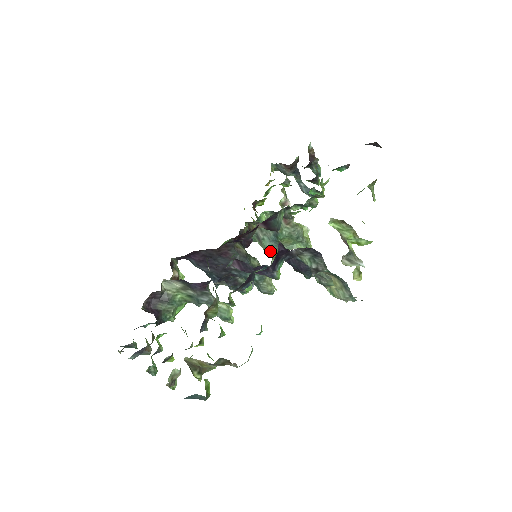
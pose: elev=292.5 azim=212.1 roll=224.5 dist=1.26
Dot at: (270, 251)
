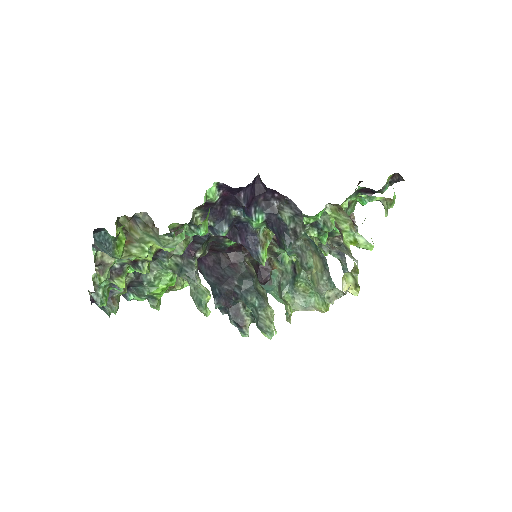
Dot at: (291, 314)
